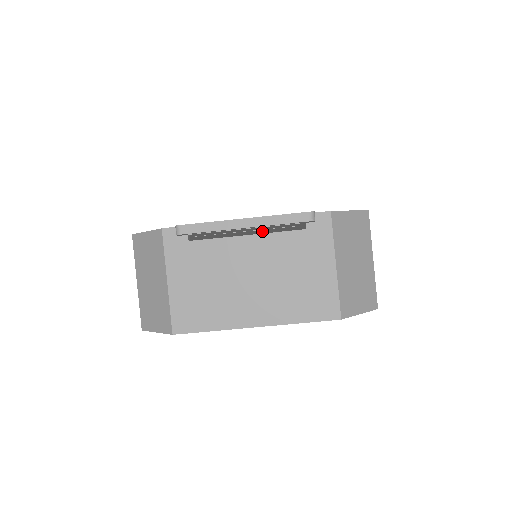
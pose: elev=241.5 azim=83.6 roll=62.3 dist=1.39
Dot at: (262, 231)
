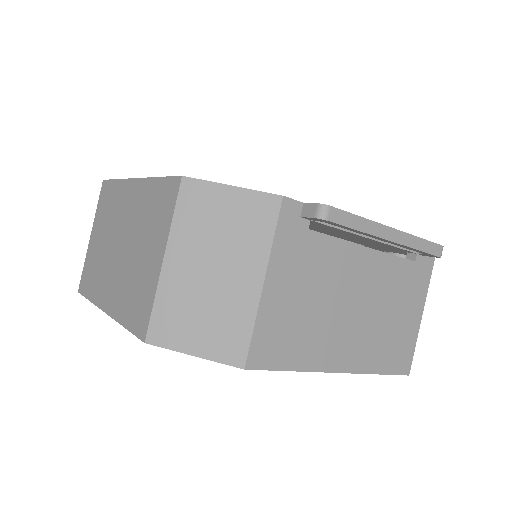
Dot at: occluded
